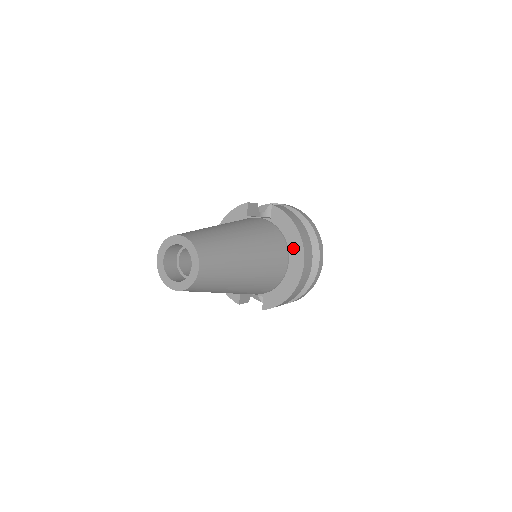
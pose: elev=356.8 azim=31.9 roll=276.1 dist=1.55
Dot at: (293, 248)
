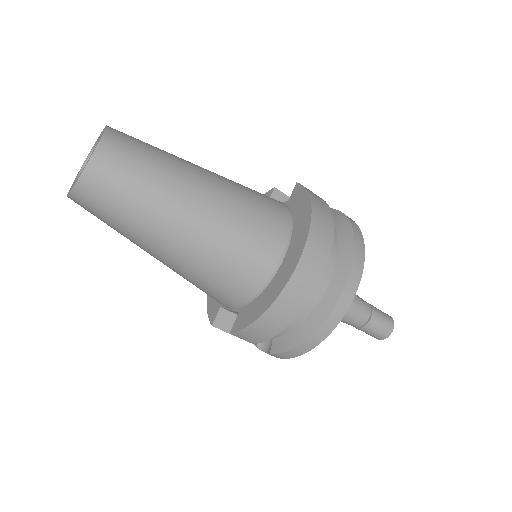
Dot at: (296, 235)
